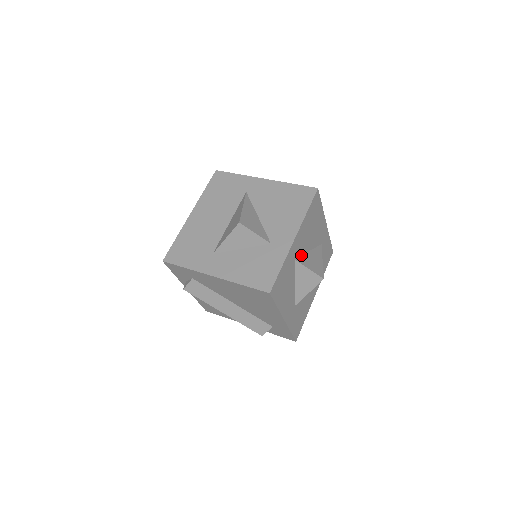
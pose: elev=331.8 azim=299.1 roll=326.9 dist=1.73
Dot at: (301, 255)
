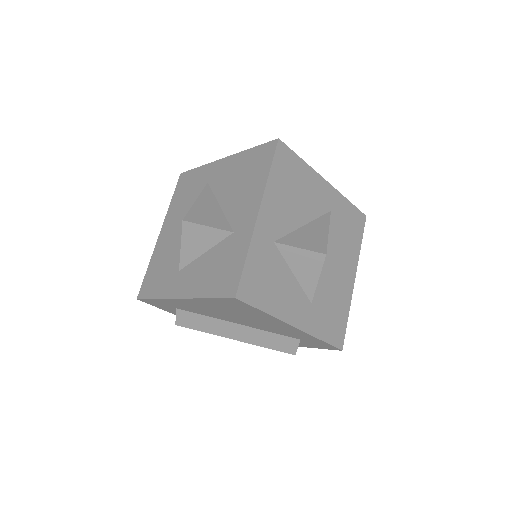
Dot at: (288, 233)
